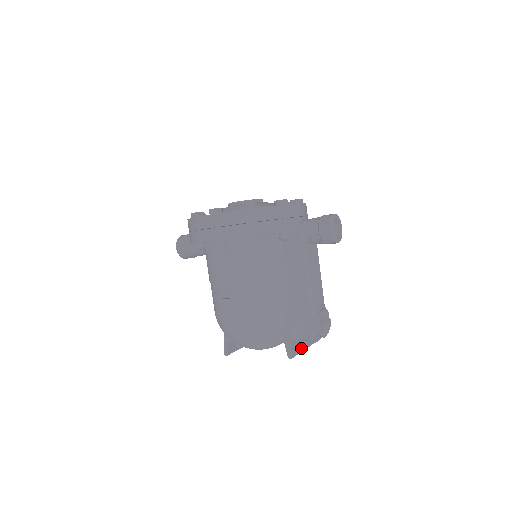
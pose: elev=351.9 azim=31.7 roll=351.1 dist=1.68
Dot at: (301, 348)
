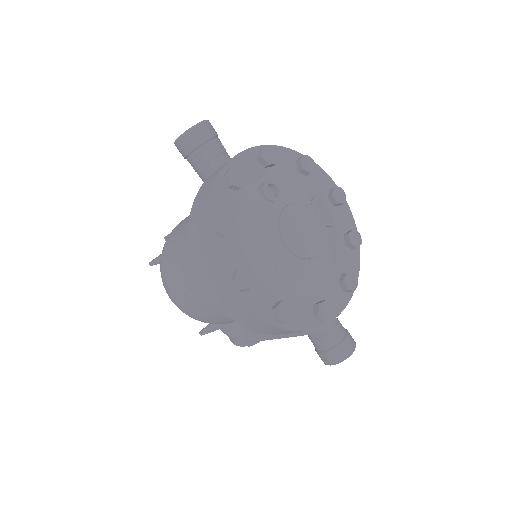
Dot at: occluded
